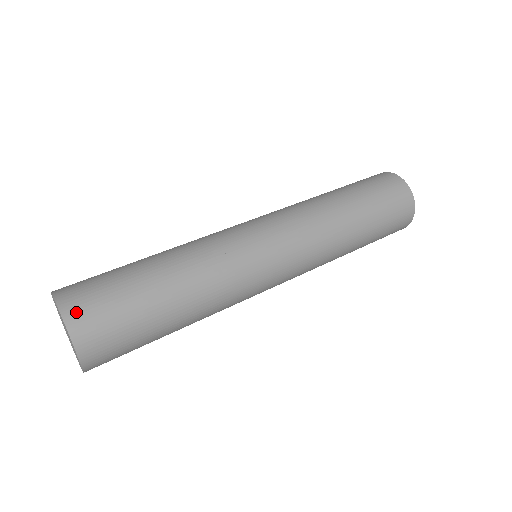
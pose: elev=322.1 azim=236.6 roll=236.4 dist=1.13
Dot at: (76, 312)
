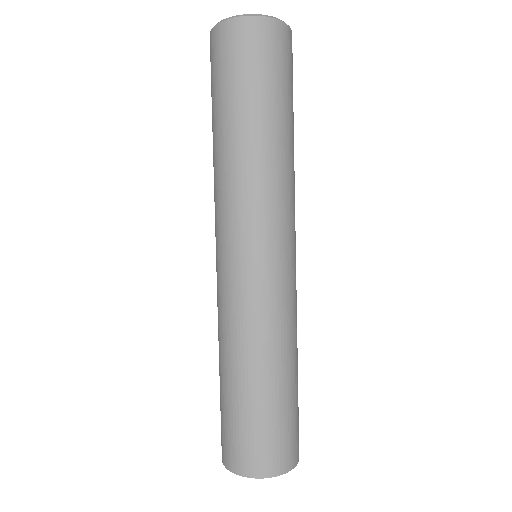
Dot at: (298, 451)
